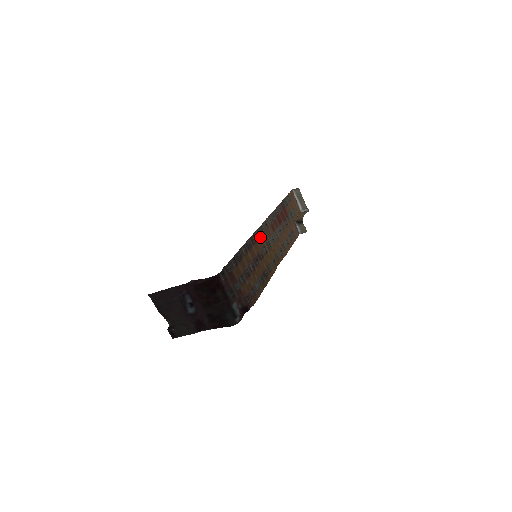
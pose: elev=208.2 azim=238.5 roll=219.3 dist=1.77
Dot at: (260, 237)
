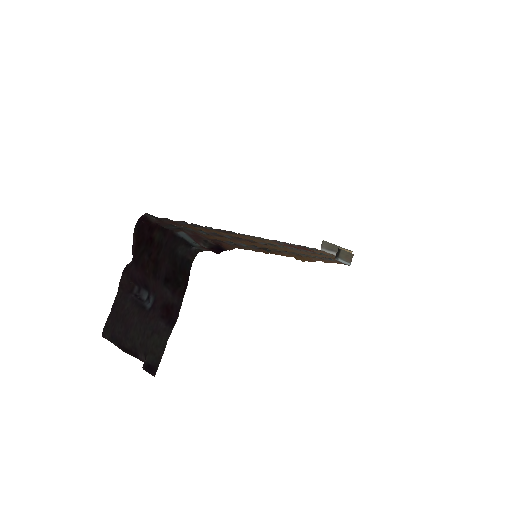
Dot at: (249, 237)
